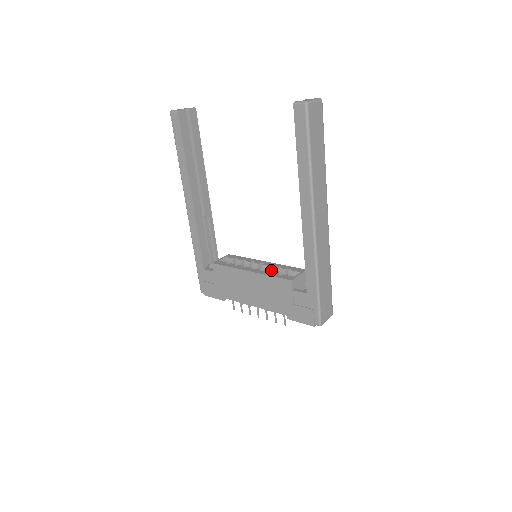
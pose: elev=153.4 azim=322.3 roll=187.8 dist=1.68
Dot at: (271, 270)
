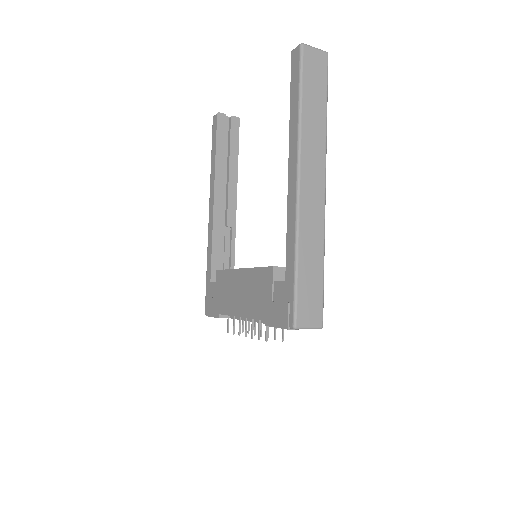
Dot at: occluded
